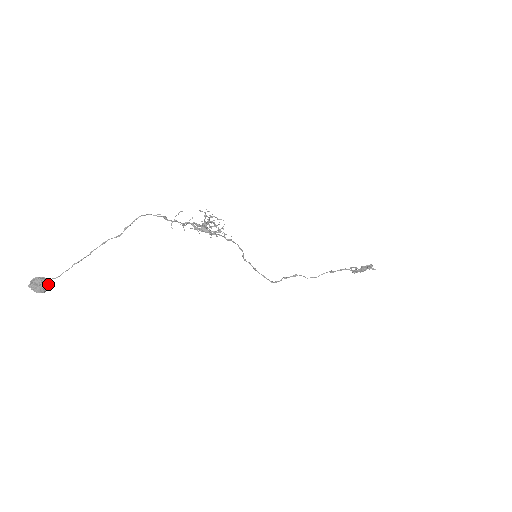
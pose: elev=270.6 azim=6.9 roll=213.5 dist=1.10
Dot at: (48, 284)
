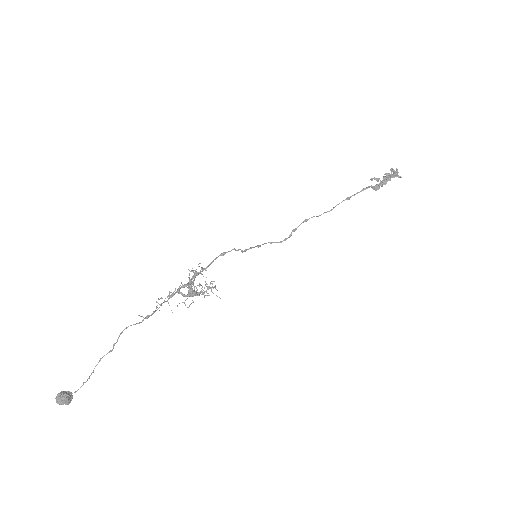
Dot at: (71, 393)
